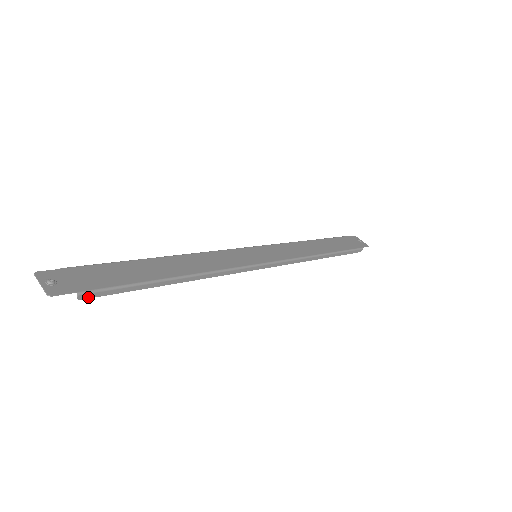
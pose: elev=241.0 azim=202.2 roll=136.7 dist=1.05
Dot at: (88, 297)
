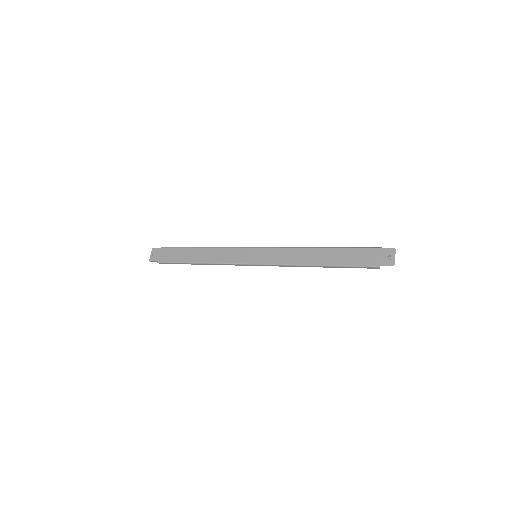
Dot at: (162, 263)
